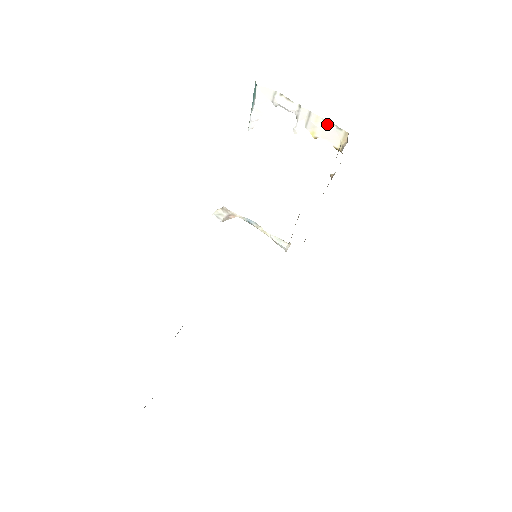
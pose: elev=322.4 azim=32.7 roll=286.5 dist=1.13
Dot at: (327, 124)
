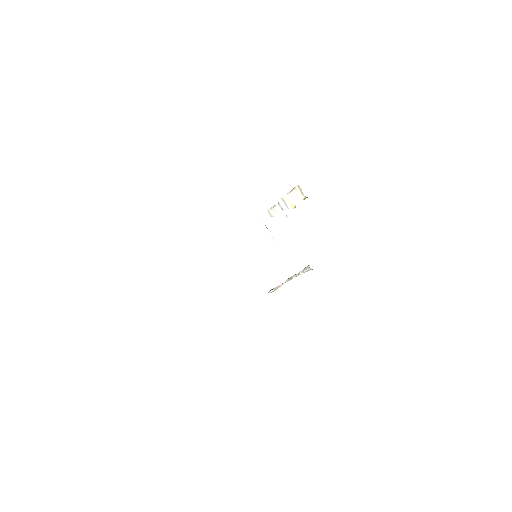
Dot at: (291, 194)
